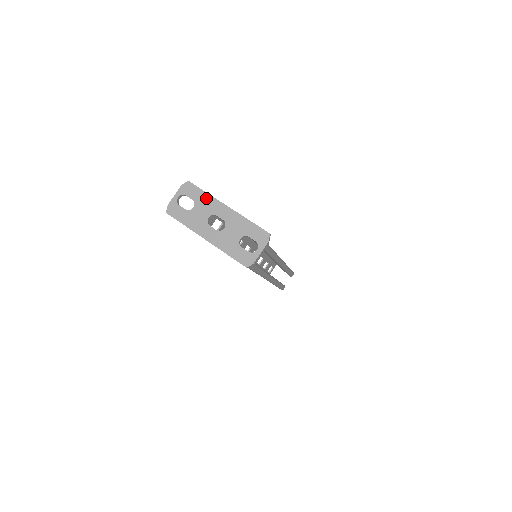
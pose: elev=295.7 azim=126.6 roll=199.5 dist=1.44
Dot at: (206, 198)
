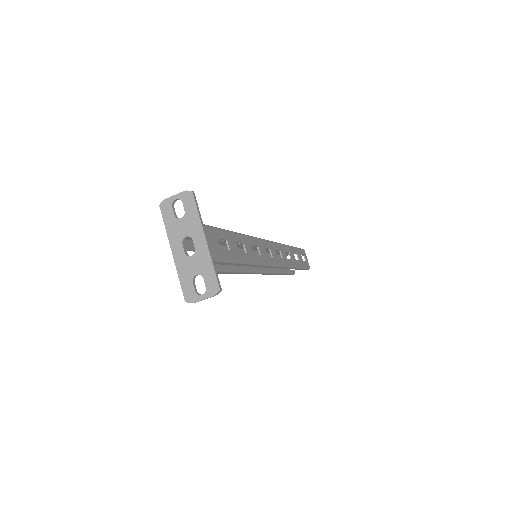
Dot at: (195, 218)
